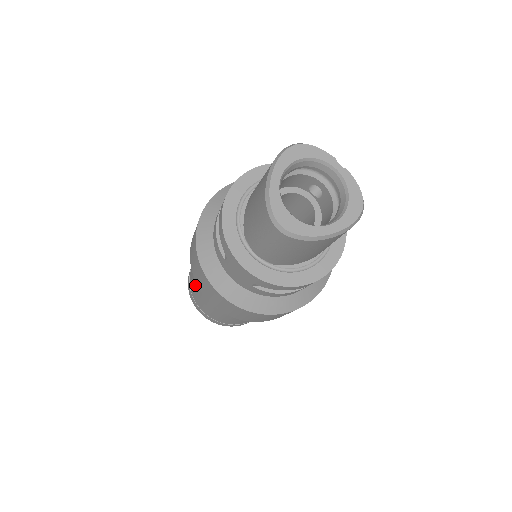
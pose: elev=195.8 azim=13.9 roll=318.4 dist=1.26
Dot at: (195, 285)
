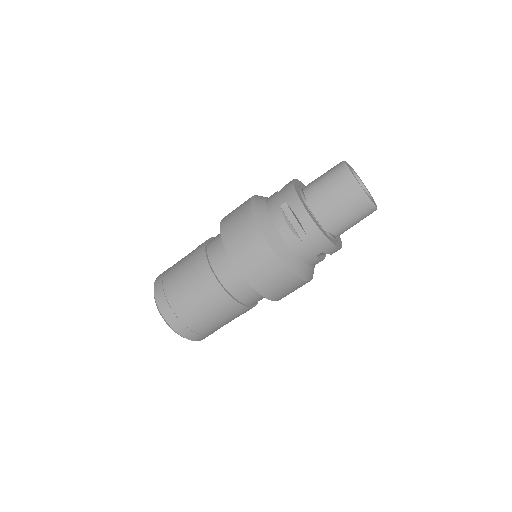
Dot at: occluded
